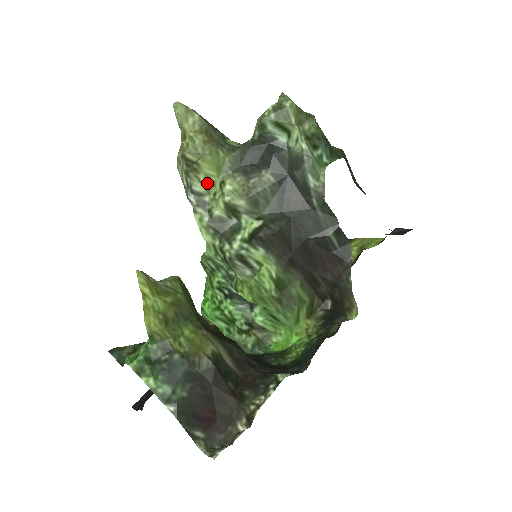
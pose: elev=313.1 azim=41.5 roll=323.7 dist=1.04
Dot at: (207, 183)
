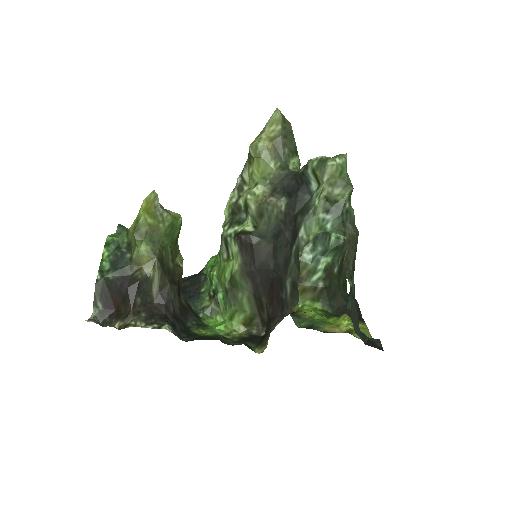
Dot at: (251, 177)
